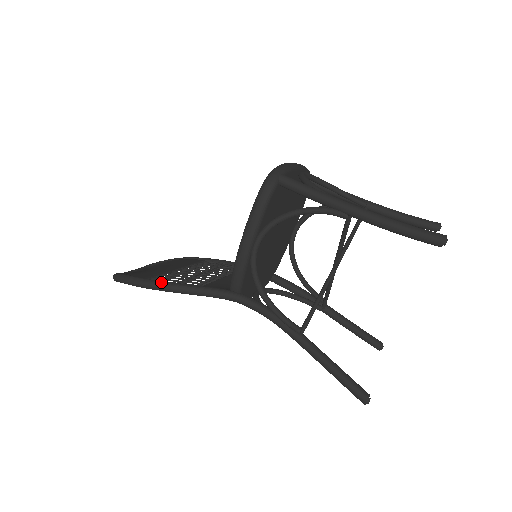
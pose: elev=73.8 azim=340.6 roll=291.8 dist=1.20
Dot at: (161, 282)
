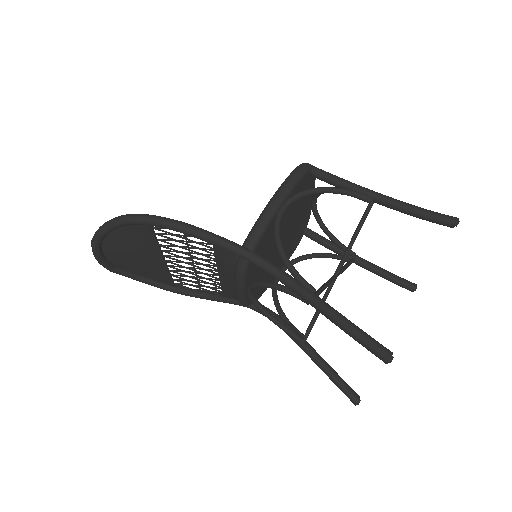
Dot at: (173, 219)
